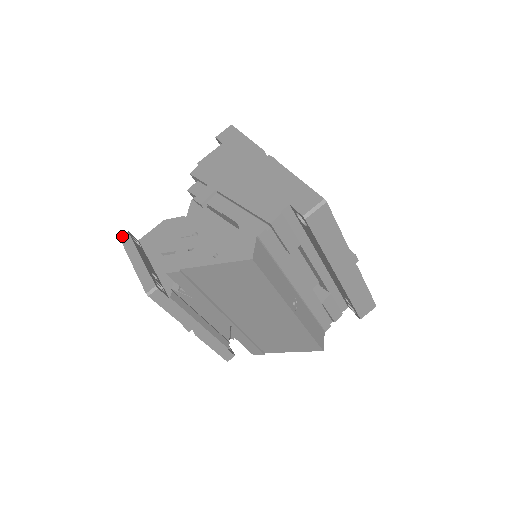
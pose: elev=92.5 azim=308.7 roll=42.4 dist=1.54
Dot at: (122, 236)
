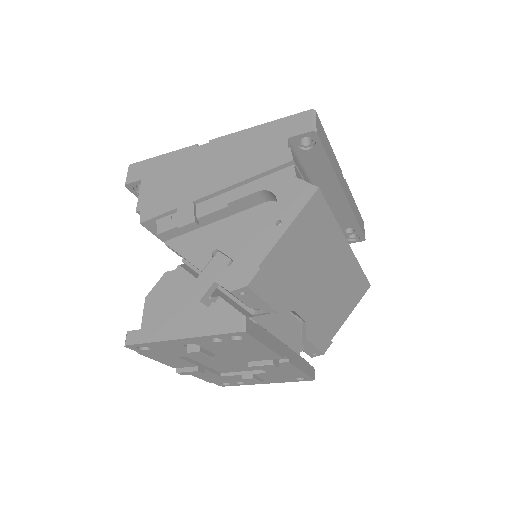
Dot at: (126, 341)
